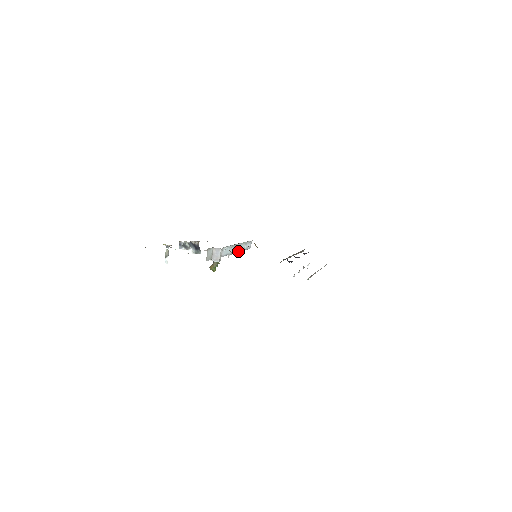
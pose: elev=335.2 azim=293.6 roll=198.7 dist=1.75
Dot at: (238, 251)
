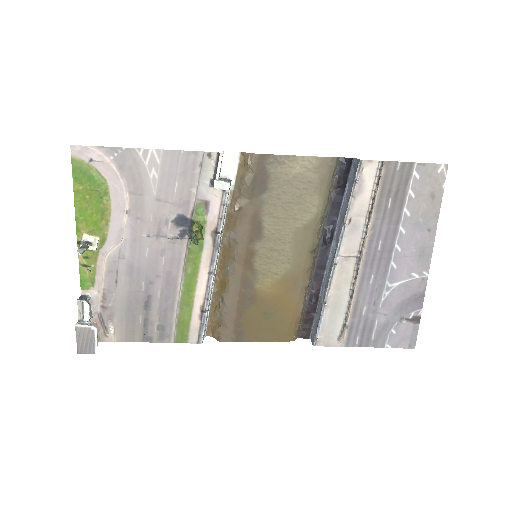
Dot at: (213, 276)
